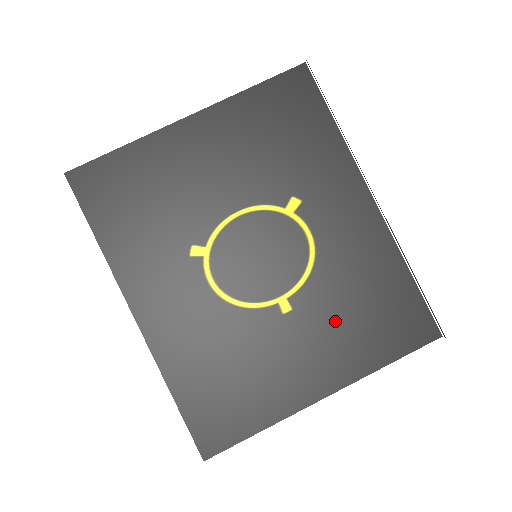
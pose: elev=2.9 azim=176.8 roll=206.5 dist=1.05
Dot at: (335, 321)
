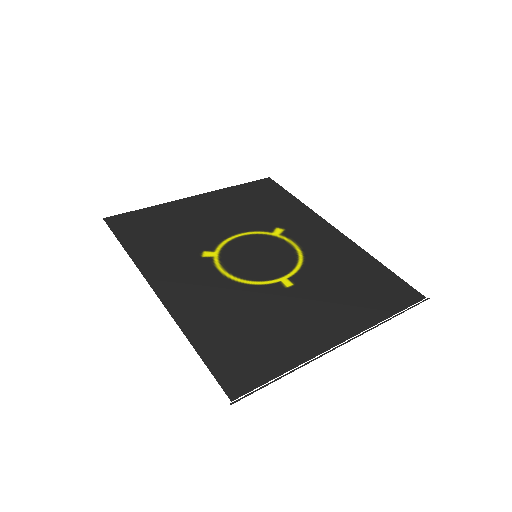
Dot at: (332, 291)
